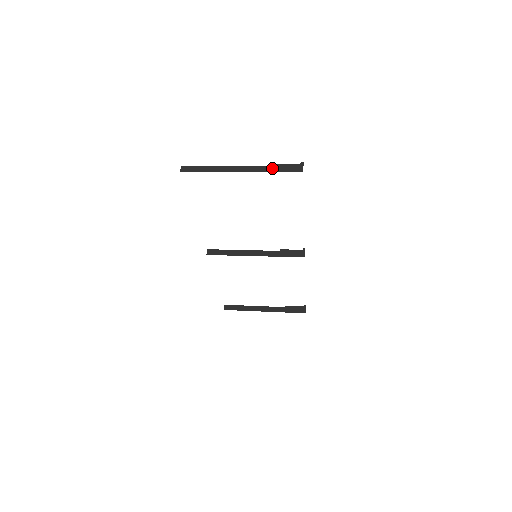
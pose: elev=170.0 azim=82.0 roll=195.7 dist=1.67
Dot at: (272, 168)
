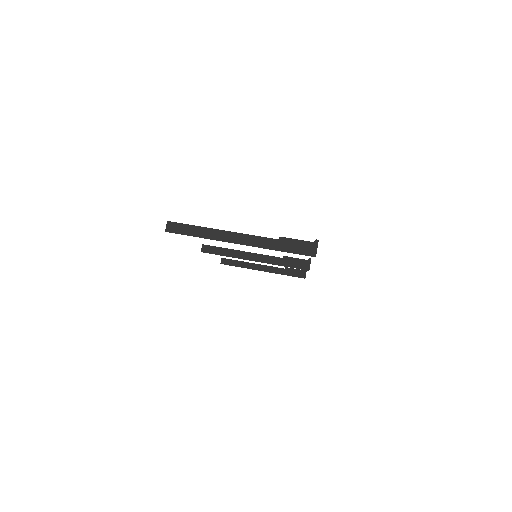
Dot at: (279, 244)
